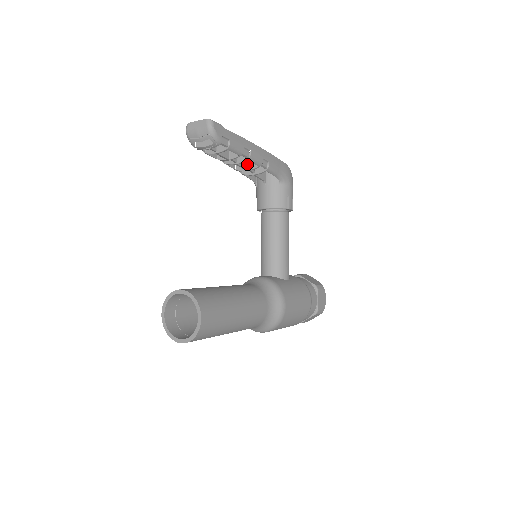
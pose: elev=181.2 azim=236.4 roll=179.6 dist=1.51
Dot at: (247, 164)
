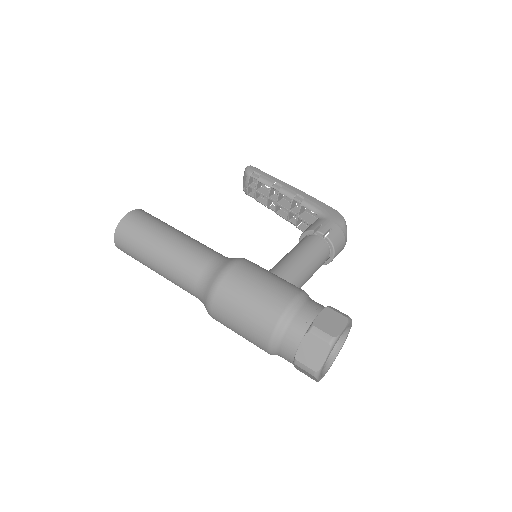
Dot at: (291, 207)
